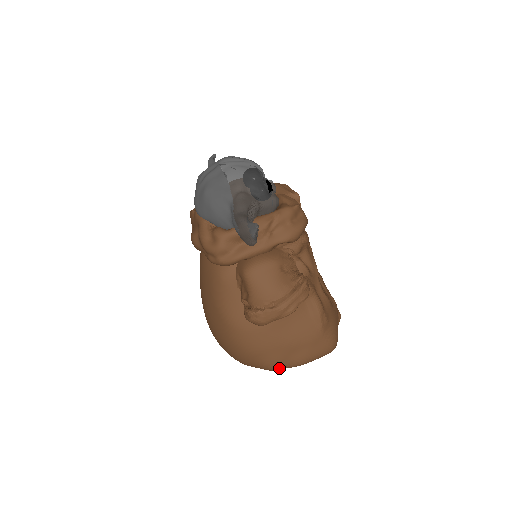
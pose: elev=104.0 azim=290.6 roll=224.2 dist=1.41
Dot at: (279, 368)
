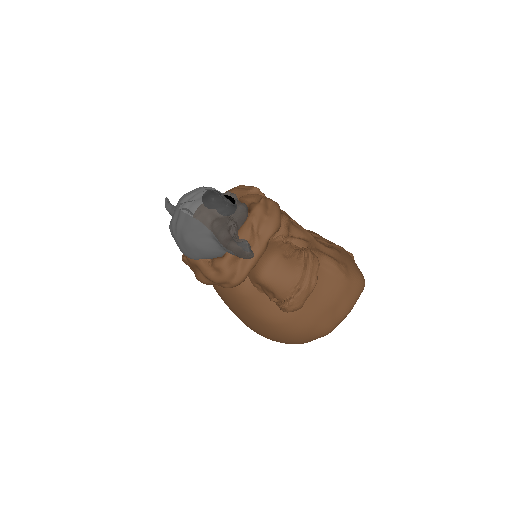
Dot at: (333, 328)
